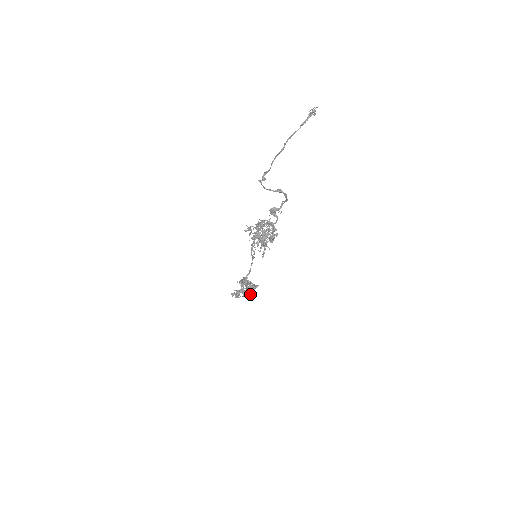
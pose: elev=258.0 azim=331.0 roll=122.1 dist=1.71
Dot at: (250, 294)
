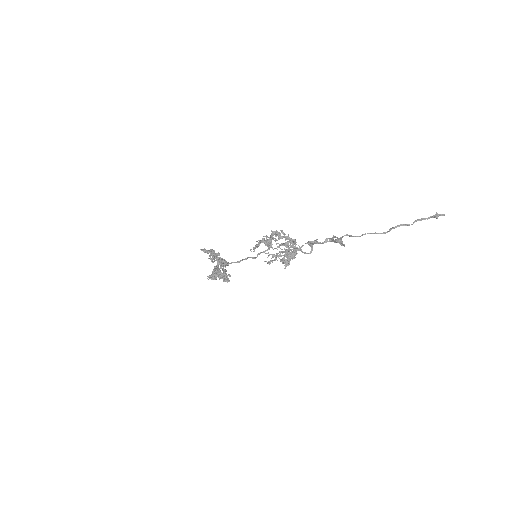
Dot at: (228, 281)
